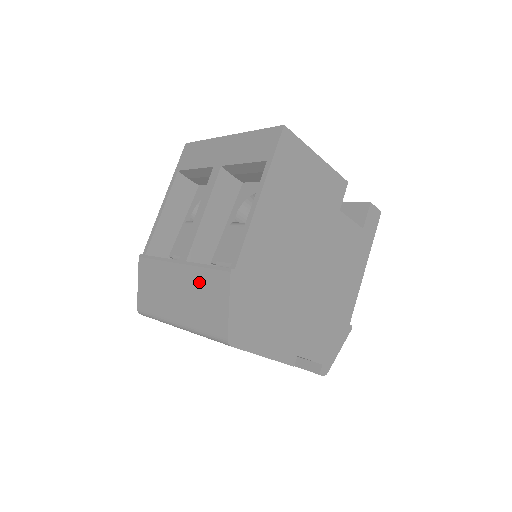
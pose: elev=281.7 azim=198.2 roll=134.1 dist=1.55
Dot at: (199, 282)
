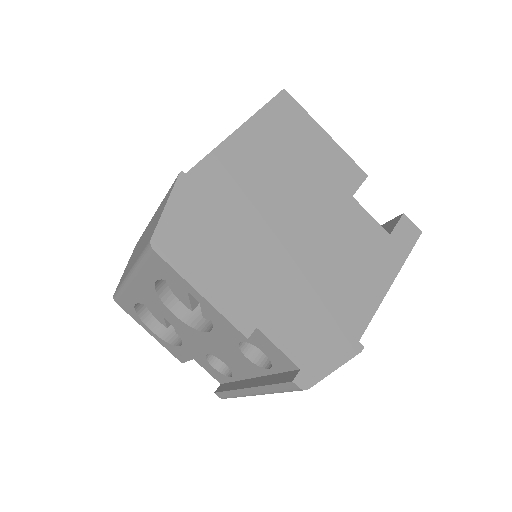
Dot at: occluded
